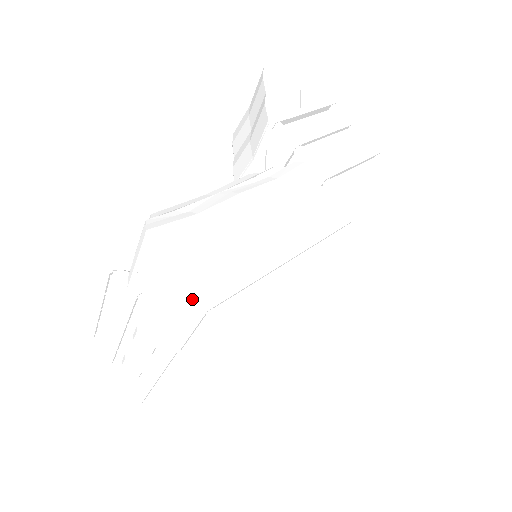
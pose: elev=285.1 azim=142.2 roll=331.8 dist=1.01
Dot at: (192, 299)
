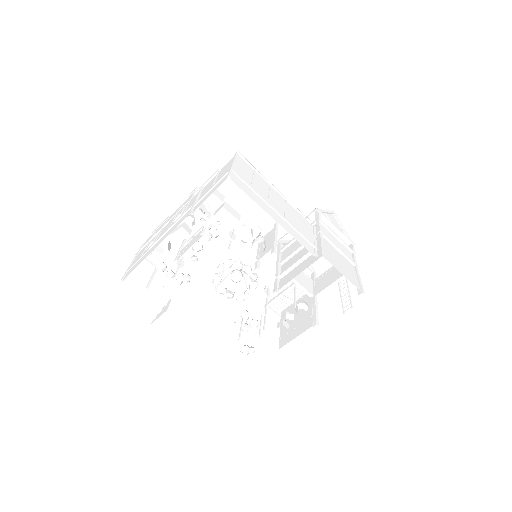
Dot at: occluded
